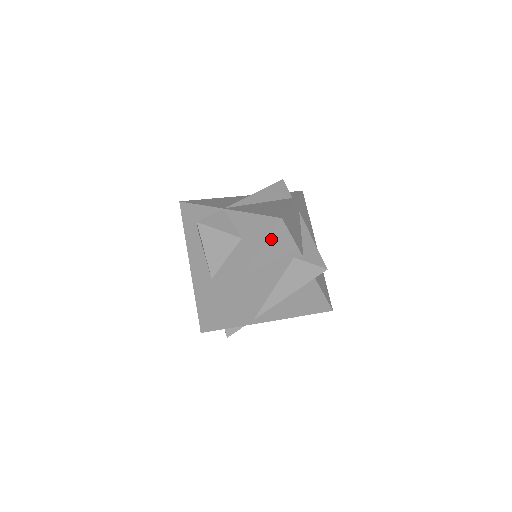
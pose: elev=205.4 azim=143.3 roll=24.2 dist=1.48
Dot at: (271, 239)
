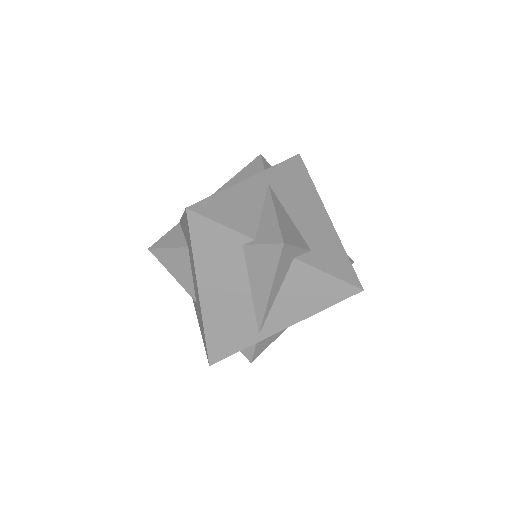
Dot at: (195, 236)
